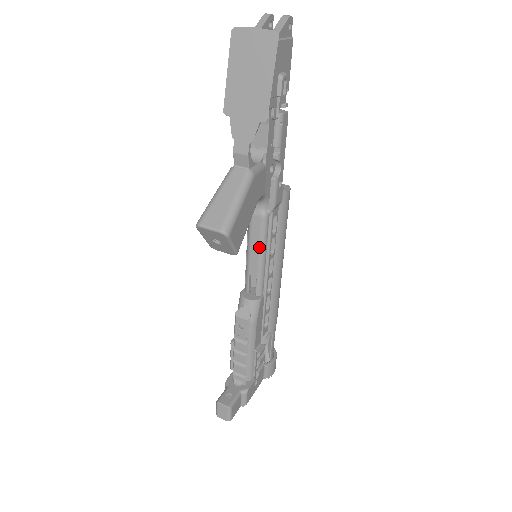
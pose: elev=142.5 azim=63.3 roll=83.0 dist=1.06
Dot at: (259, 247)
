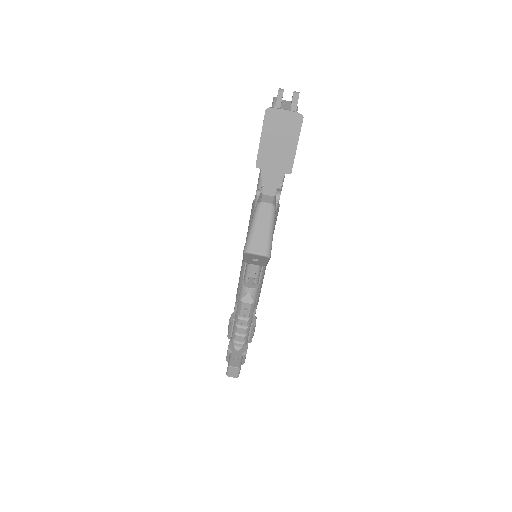
Dot at: occluded
